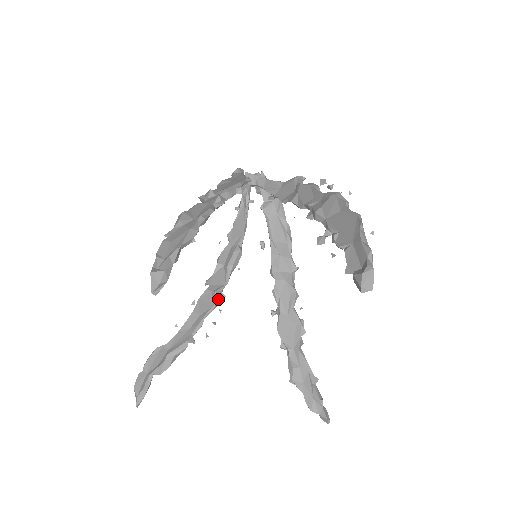
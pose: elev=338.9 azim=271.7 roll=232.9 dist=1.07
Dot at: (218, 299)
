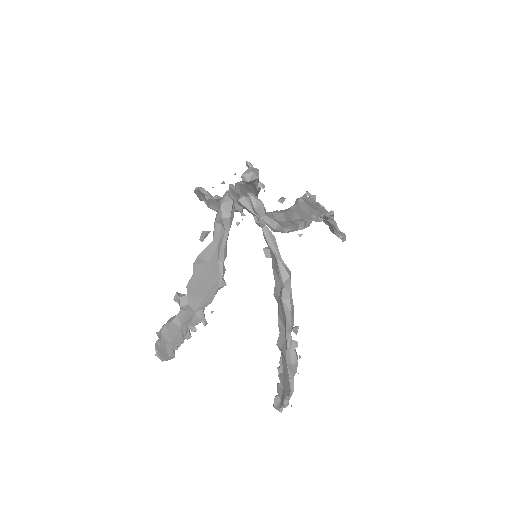
Dot at: occluded
